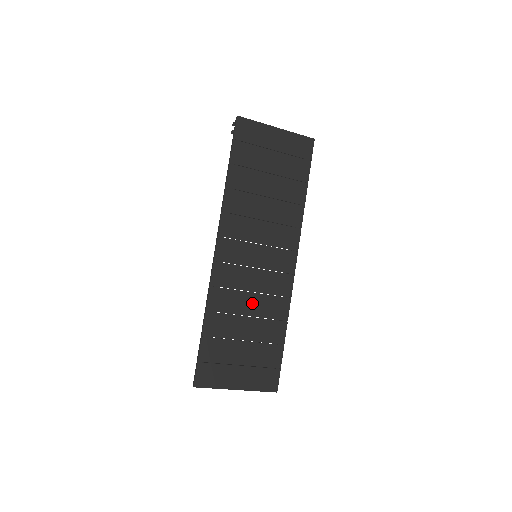
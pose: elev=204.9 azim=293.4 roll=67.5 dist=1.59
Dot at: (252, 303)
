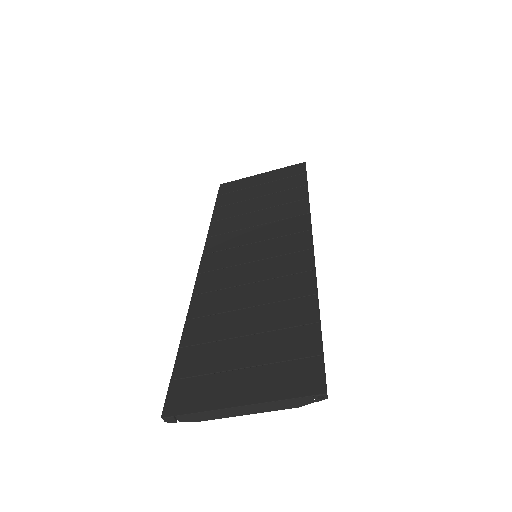
Dot at: (253, 293)
